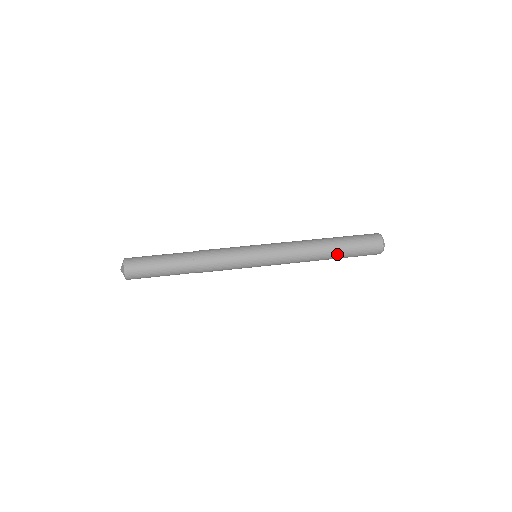
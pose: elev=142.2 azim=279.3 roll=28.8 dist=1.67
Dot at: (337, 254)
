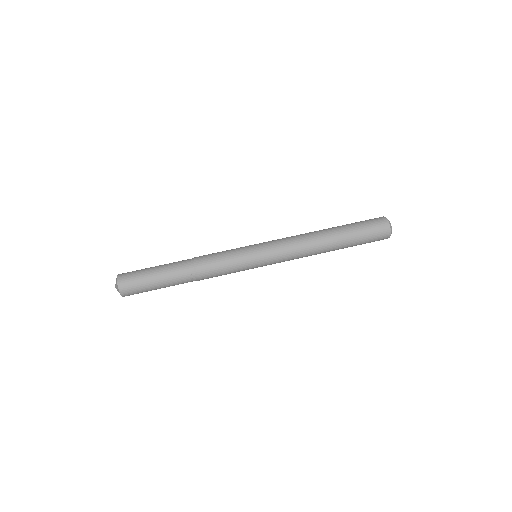
Dot at: (342, 242)
